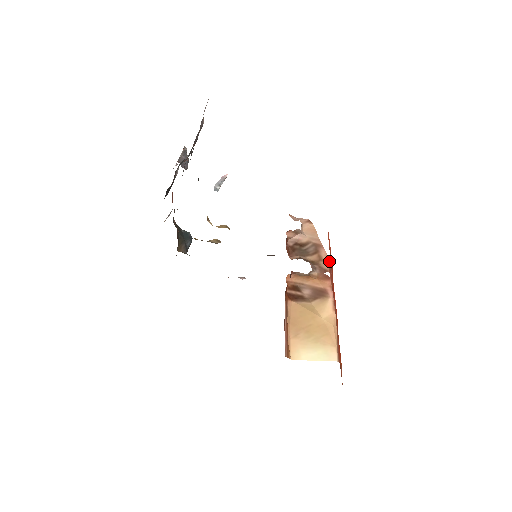
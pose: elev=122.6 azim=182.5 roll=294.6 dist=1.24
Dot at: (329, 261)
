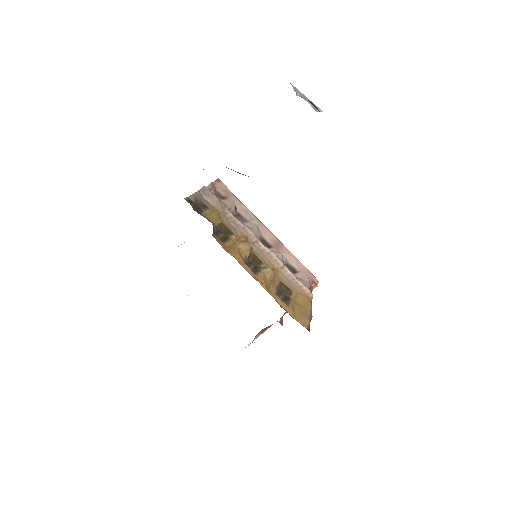
Dot at: occluded
